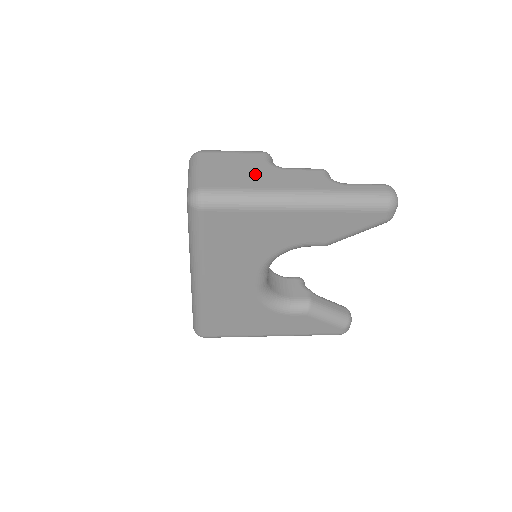
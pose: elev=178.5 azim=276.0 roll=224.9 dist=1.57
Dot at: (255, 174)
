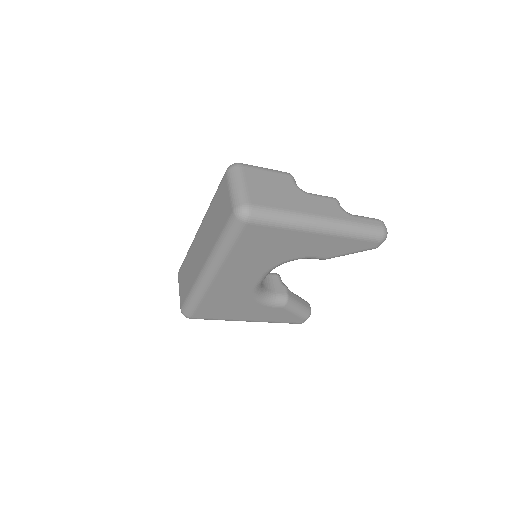
Dot at: (288, 196)
